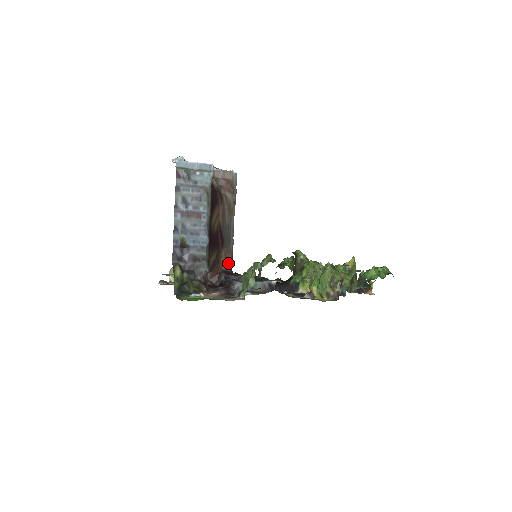
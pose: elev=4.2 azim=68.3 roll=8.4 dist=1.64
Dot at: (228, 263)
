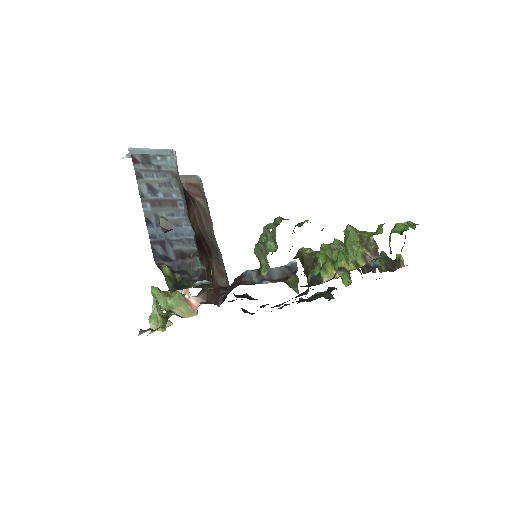
Dot at: (224, 278)
